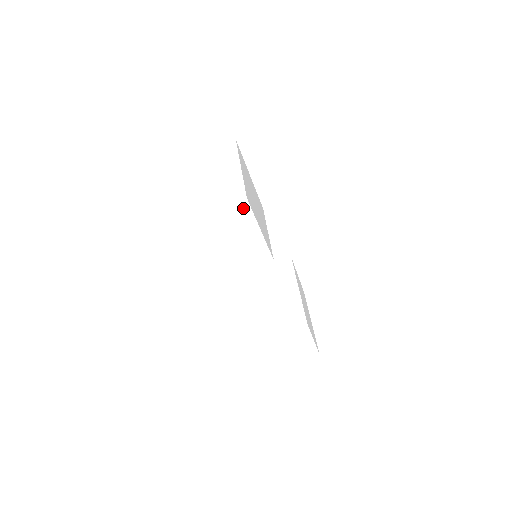
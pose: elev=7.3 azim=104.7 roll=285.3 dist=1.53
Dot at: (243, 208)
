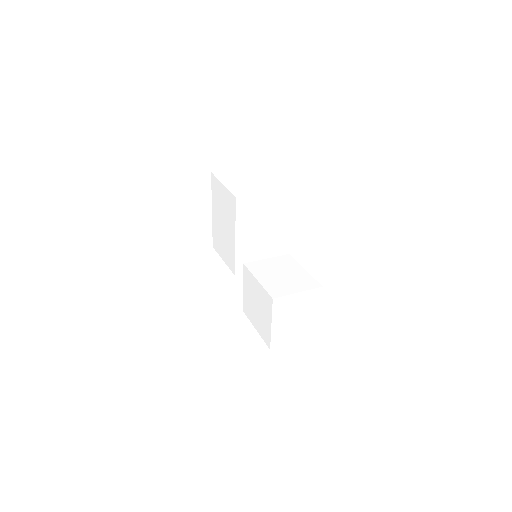
Dot at: (260, 203)
